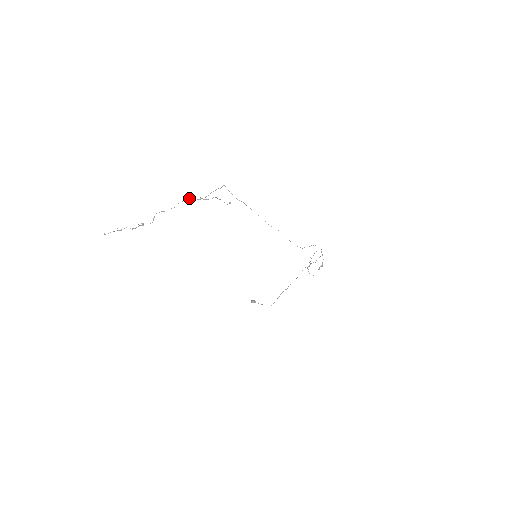
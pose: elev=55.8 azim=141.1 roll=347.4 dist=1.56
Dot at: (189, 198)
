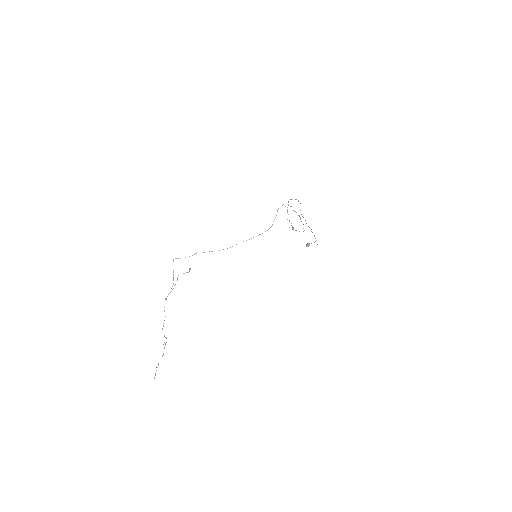
Dot at: (165, 299)
